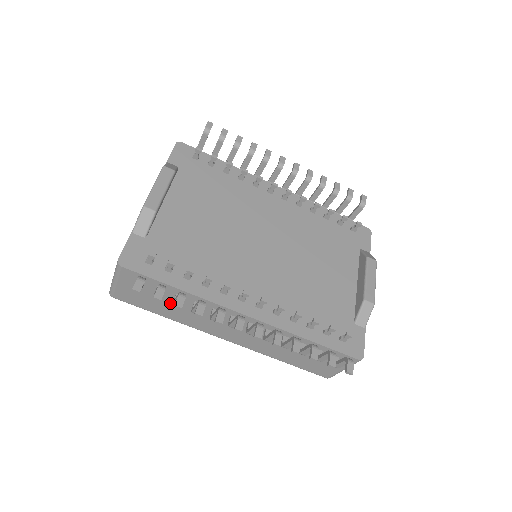
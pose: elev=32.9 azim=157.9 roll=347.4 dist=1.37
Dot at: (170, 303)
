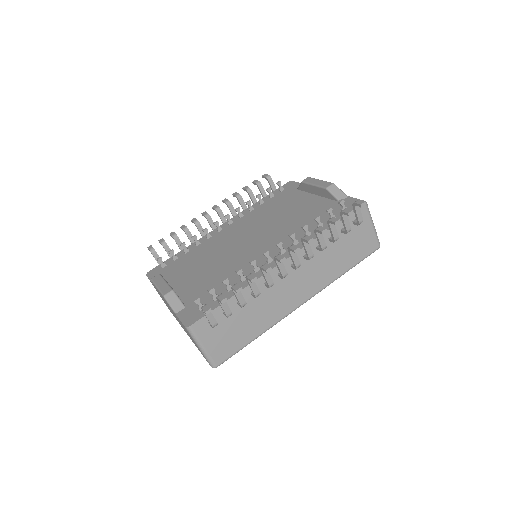
Dot at: (244, 318)
